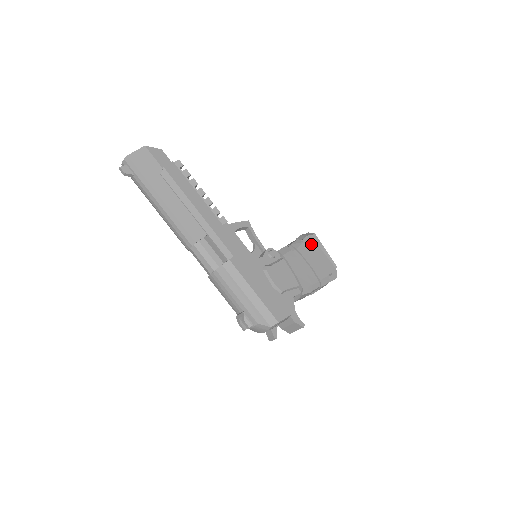
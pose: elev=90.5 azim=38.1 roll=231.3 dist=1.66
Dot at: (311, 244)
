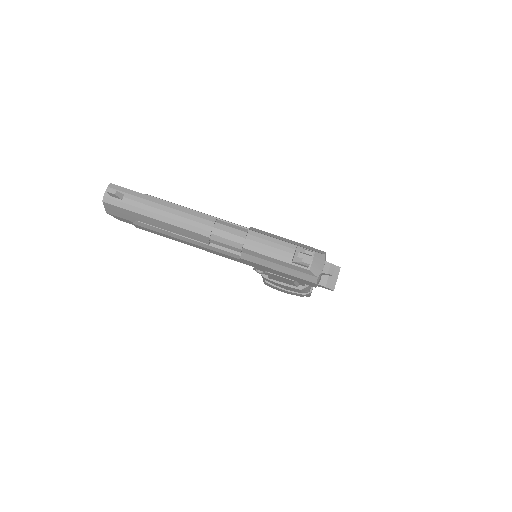
Dot at: occluded
